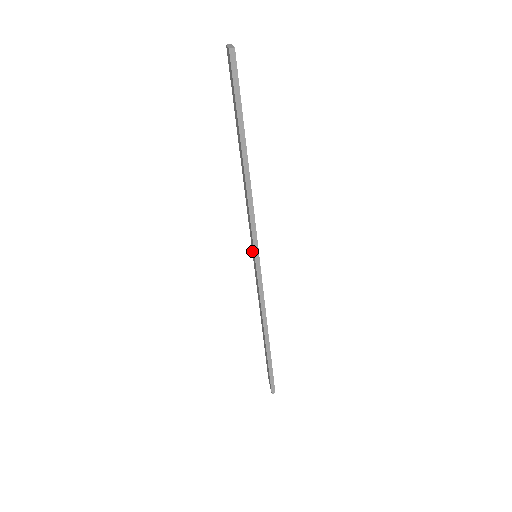
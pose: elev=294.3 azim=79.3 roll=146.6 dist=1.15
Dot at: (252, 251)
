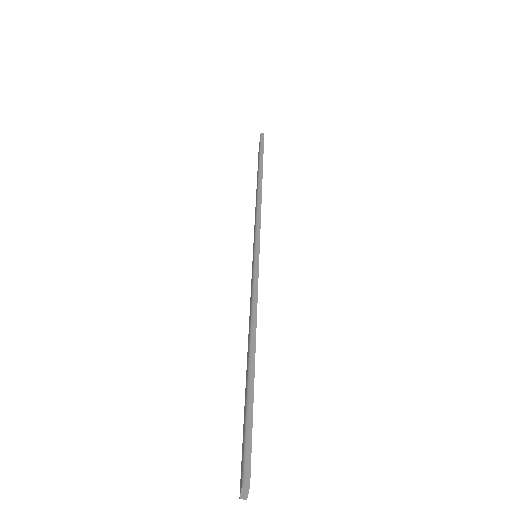
Dot at: occluded
